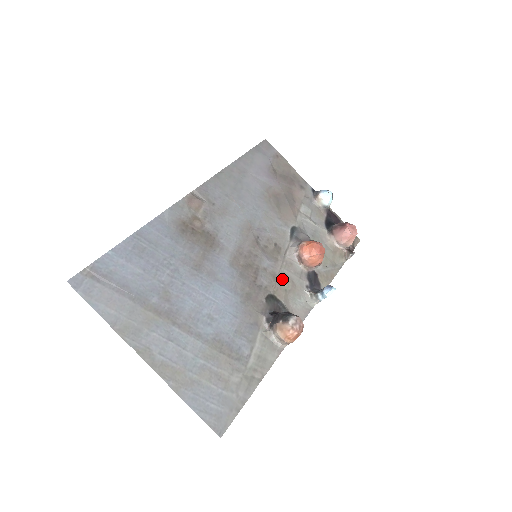
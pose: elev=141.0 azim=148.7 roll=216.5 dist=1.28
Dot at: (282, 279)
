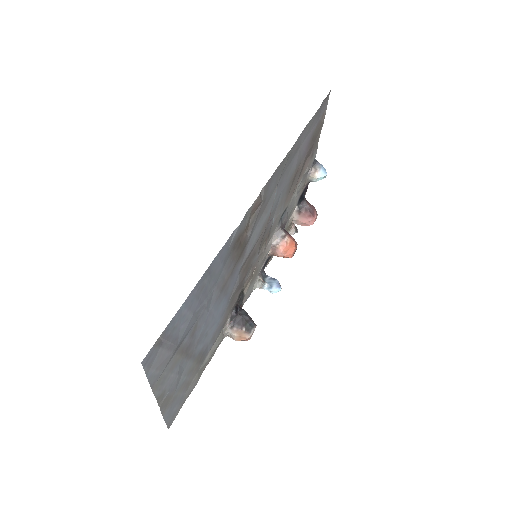
Dot at: (254, 270)
